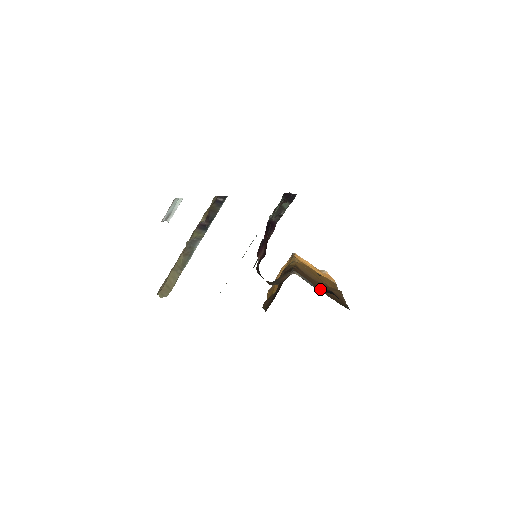
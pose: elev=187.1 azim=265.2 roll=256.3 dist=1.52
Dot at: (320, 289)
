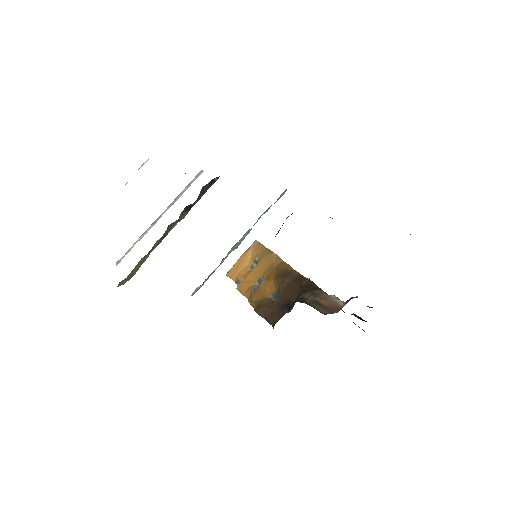
Dot at: occluded
